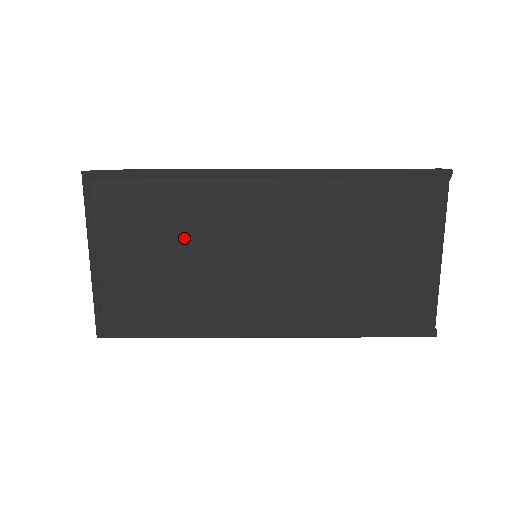
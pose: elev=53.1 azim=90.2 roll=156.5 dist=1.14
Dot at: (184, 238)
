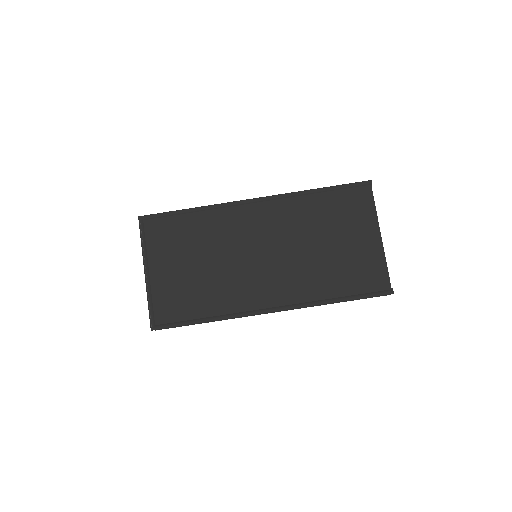
Dot at: (206, 249)
